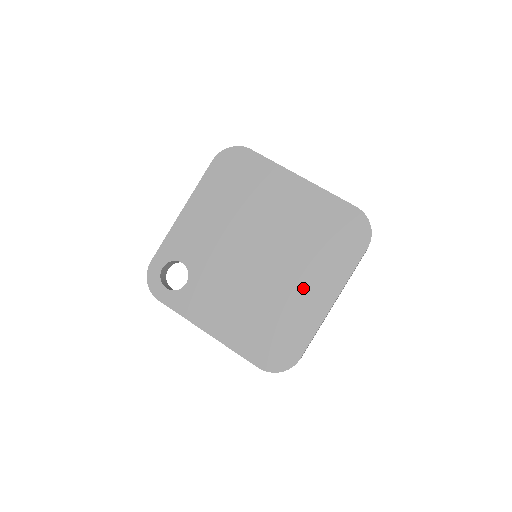
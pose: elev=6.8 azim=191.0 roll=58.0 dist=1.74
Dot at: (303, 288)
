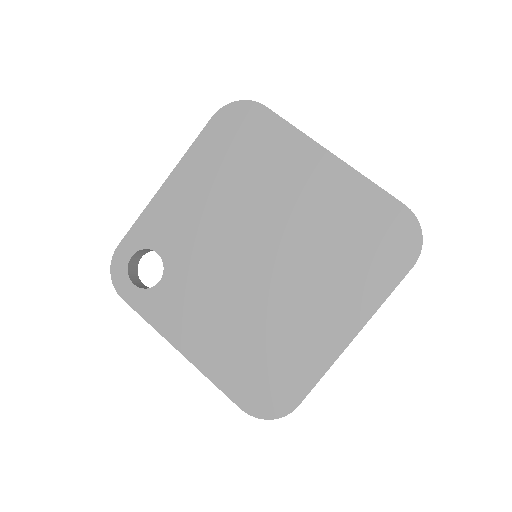
Dot at: (314, 310)
